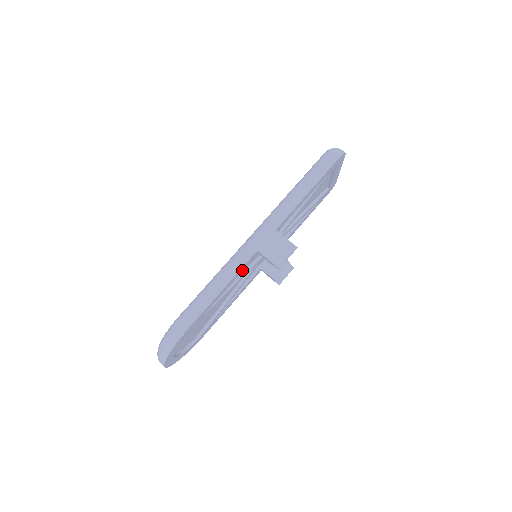
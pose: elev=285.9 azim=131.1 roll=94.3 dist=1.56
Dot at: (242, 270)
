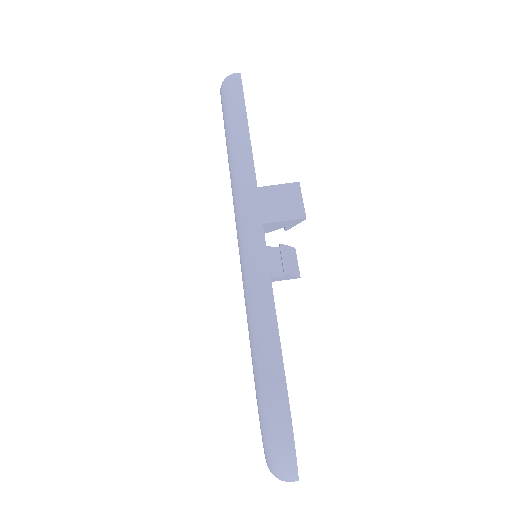
Dot at: occluded
